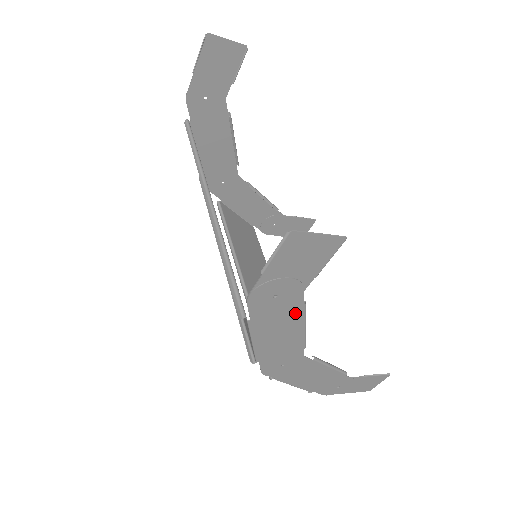
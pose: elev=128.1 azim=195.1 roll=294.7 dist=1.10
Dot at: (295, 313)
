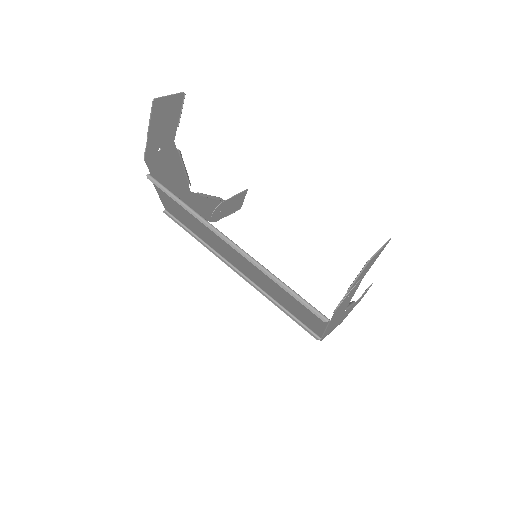
Dot at: (351, 296)
